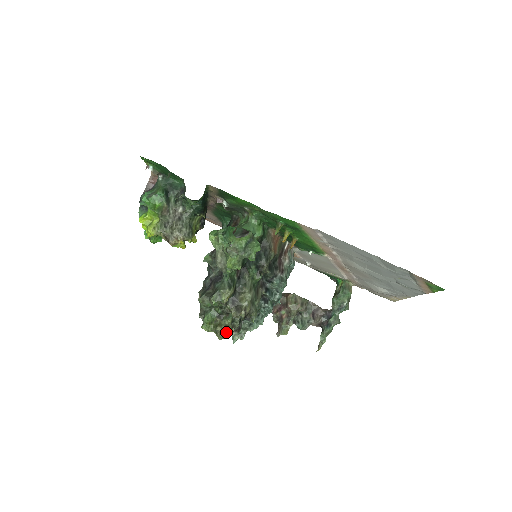
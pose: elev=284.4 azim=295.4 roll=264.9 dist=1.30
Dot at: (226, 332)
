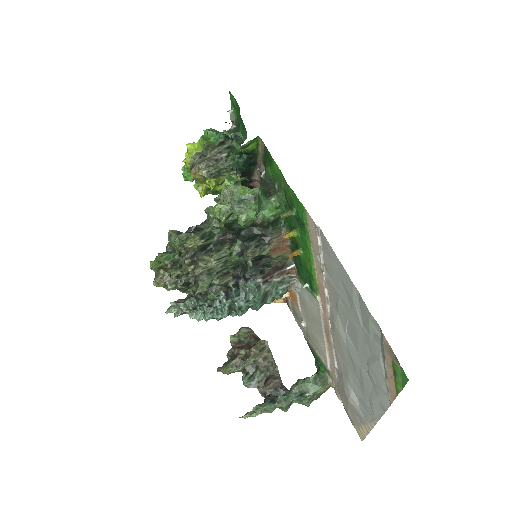
Dot at: (165, 282)
